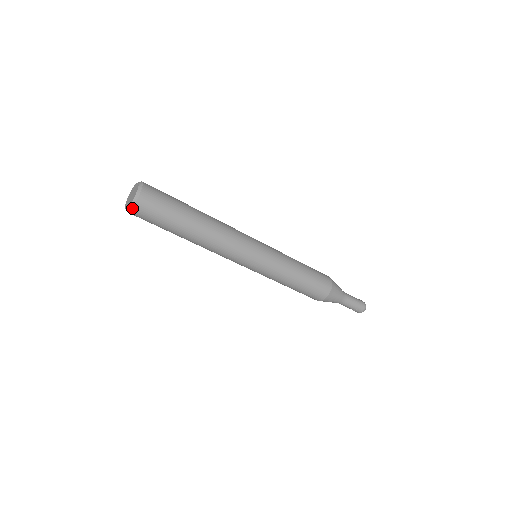
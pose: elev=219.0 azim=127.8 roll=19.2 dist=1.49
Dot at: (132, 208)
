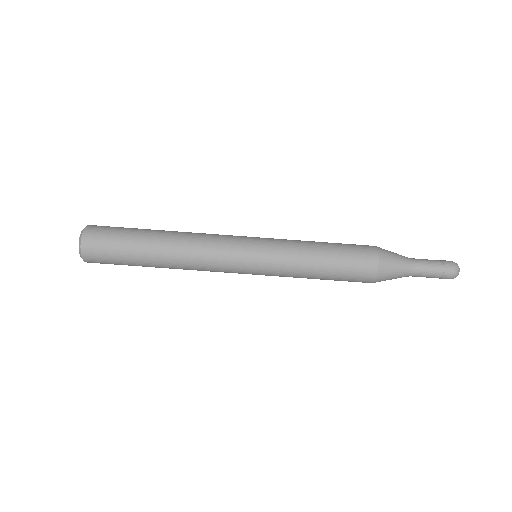
Dot at: (81, 244)
